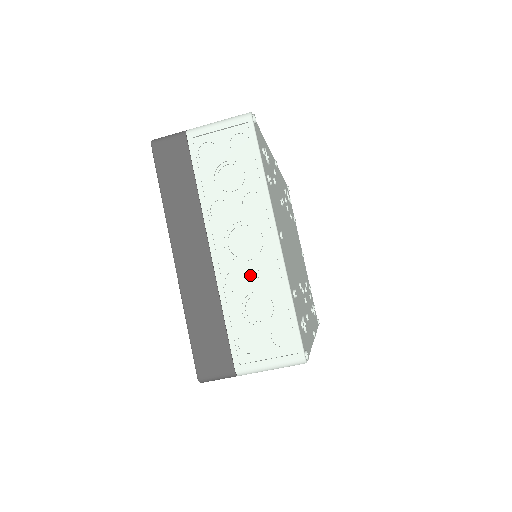
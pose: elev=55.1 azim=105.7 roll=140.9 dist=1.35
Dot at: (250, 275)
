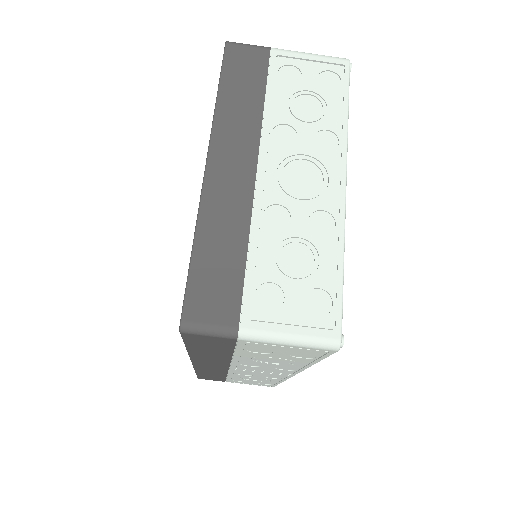
Dot at: (299, 216)
